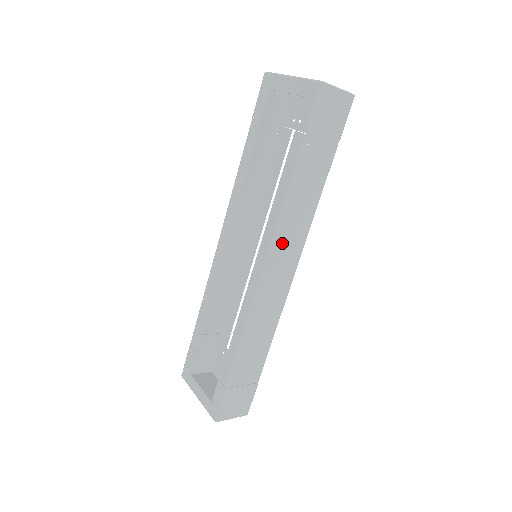
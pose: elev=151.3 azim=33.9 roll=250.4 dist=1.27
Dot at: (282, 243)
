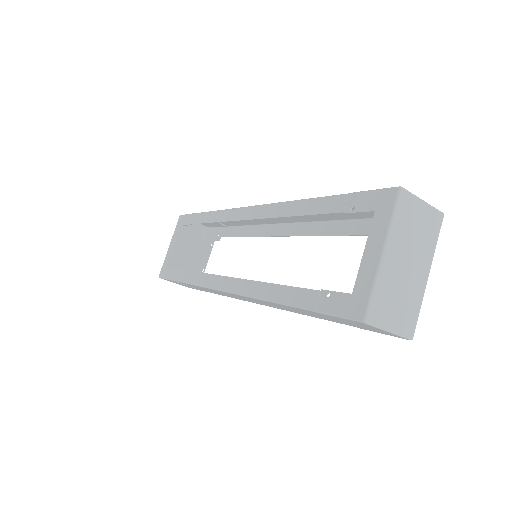
Dot at: (252, 299)
